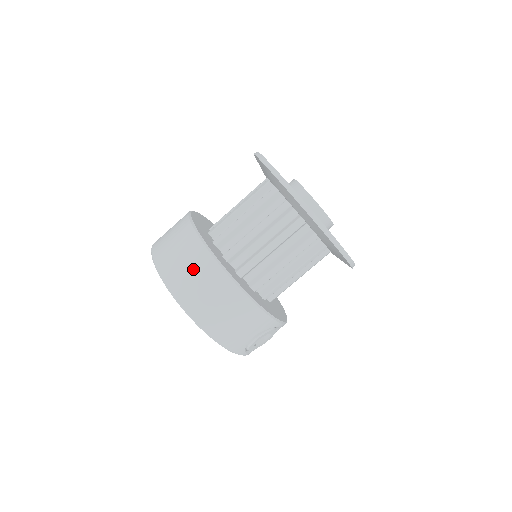
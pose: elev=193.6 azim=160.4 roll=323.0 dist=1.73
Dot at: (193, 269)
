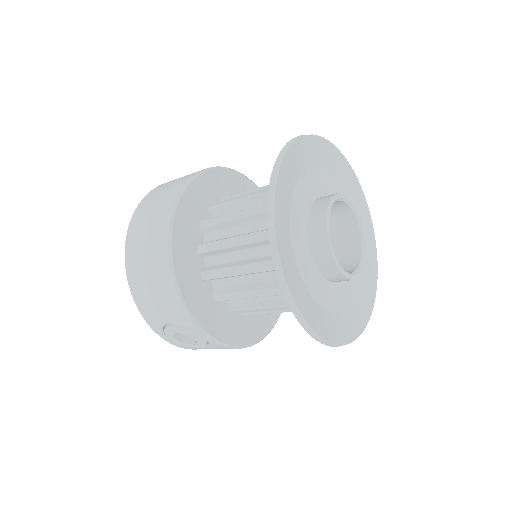
Dot at: (156, 208)
